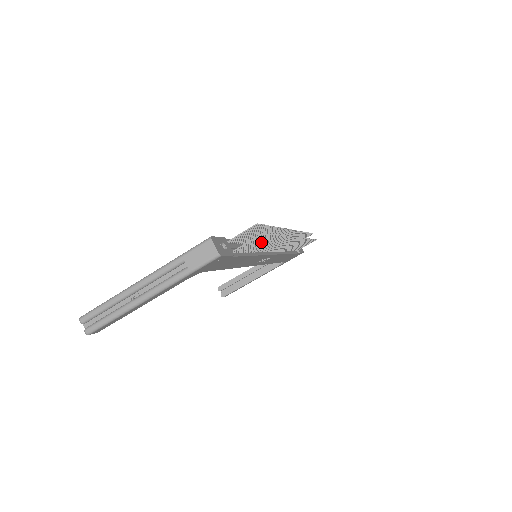
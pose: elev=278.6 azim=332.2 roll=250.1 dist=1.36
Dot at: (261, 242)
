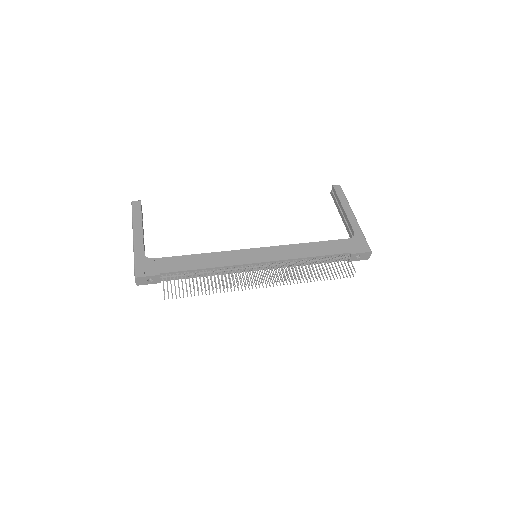
Dot at: occluded
